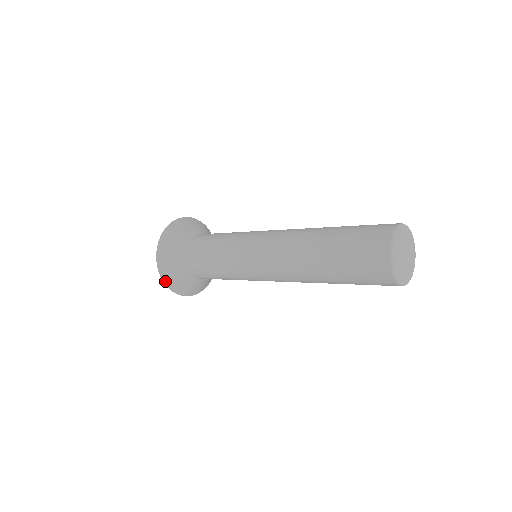
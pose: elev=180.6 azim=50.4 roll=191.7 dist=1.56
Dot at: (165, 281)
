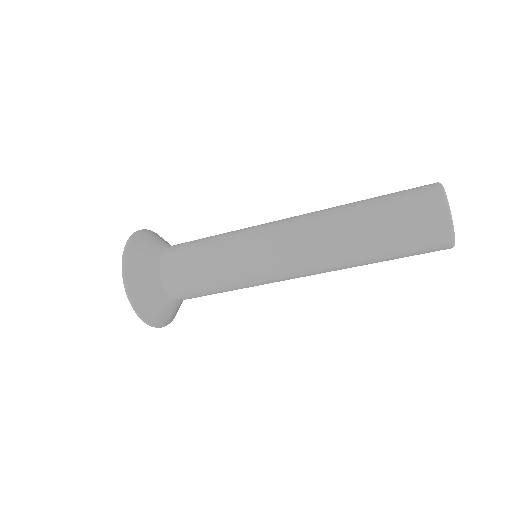
Dot at: (131, 297)
